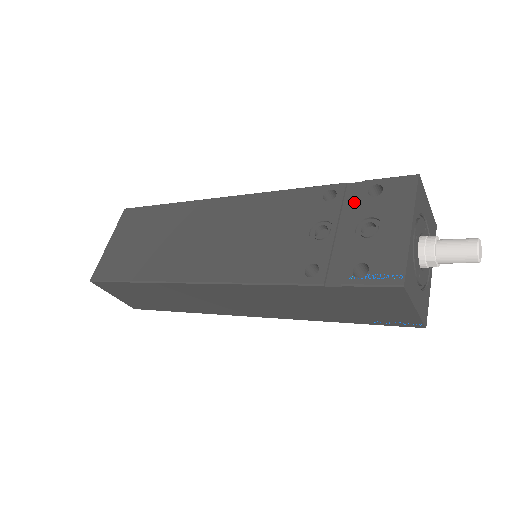
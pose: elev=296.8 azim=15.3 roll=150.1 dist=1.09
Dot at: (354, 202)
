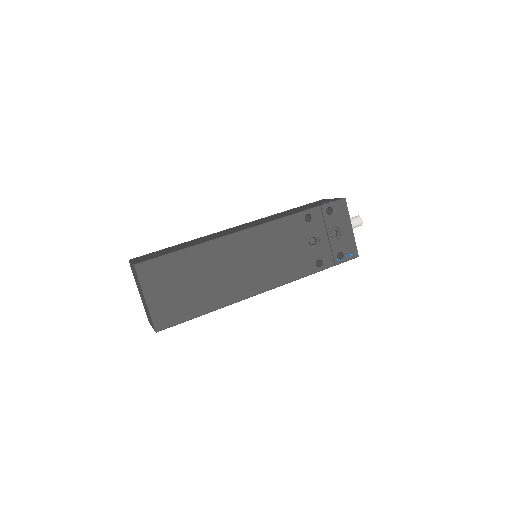
Dot at: (321, 219)
